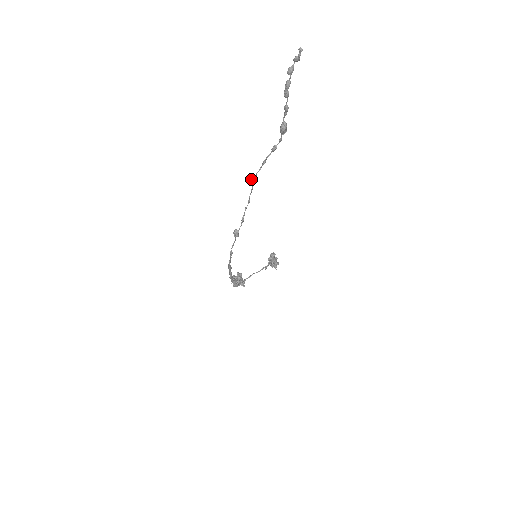
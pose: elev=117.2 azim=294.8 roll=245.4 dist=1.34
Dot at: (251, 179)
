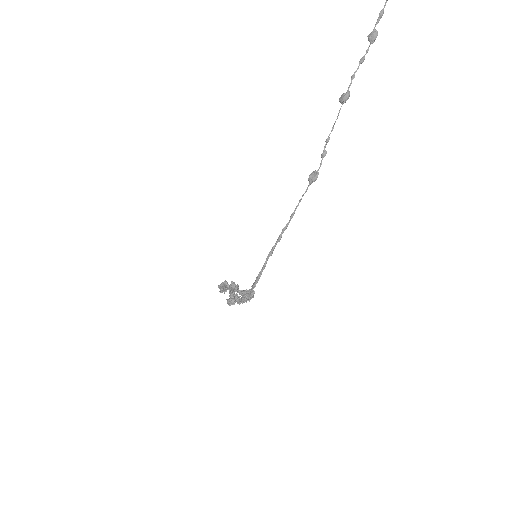
Dot at: (347, 94)
